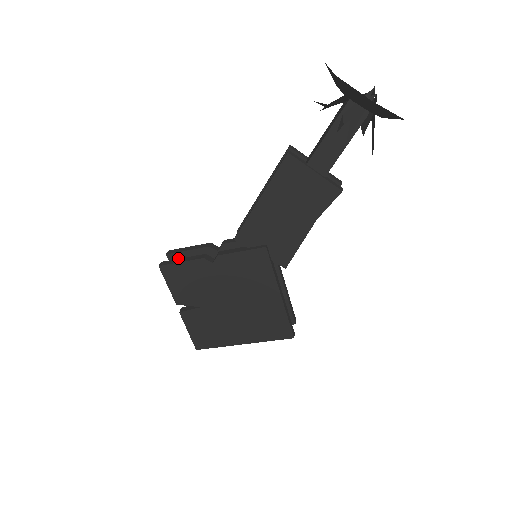
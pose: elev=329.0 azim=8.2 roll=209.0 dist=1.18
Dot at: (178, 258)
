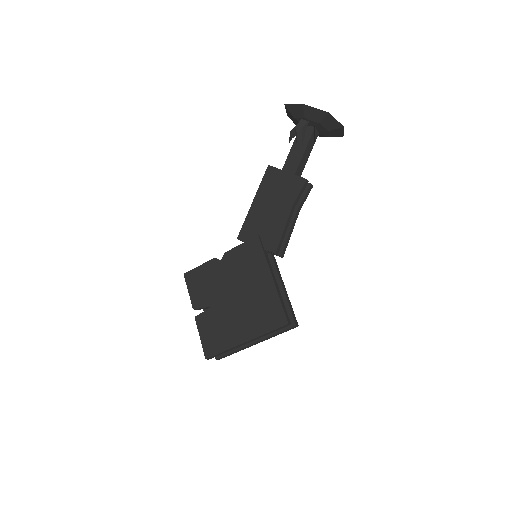
Dot at: occluded
